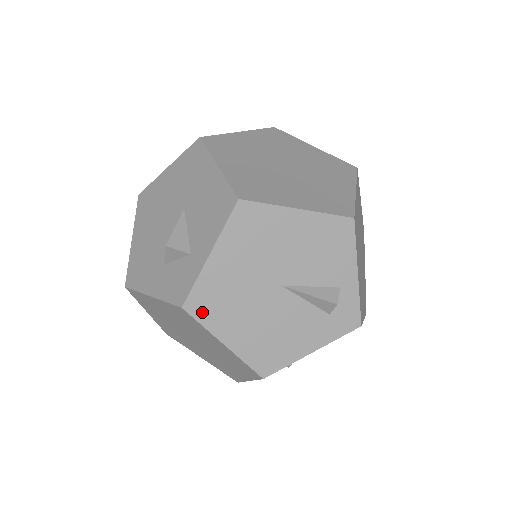
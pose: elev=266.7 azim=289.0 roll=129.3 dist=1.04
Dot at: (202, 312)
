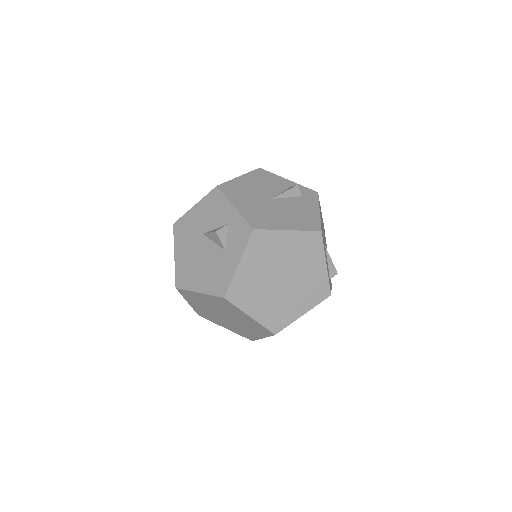
Dot at: (262, 225)
